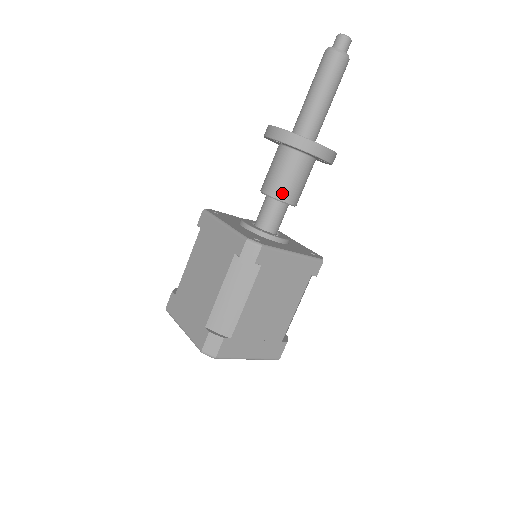
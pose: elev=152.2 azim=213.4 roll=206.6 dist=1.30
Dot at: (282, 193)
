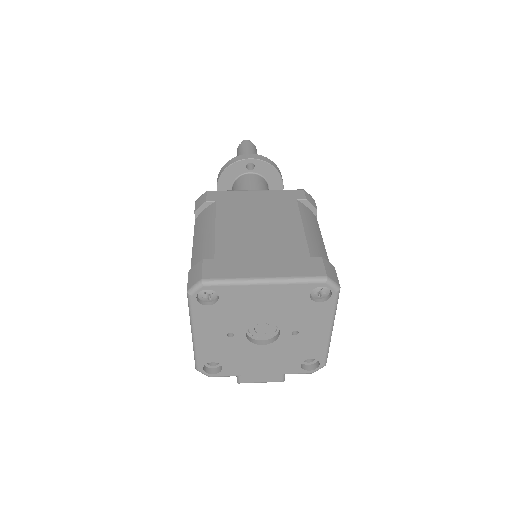
Dot at: occluded
